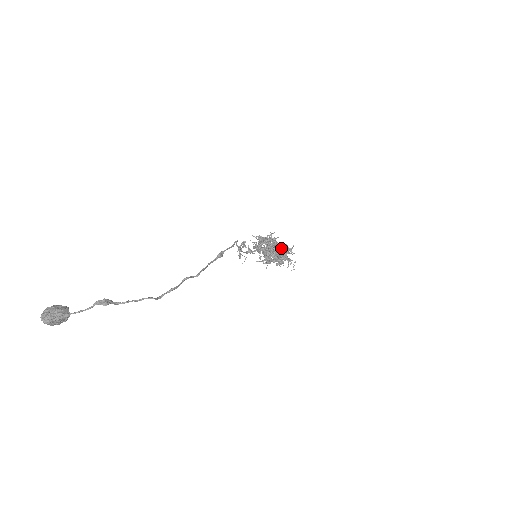
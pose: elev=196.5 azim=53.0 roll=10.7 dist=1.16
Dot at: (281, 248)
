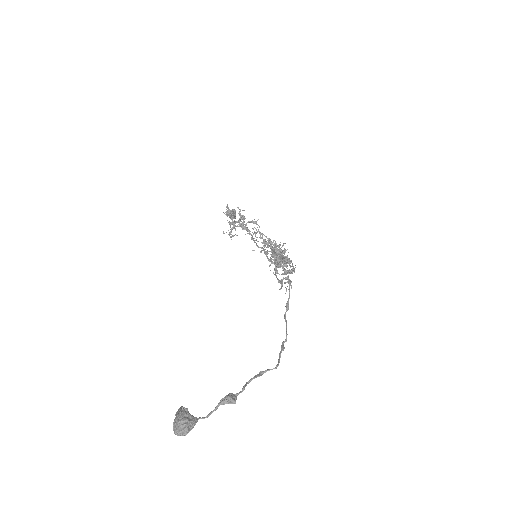
Dot at: occluded
